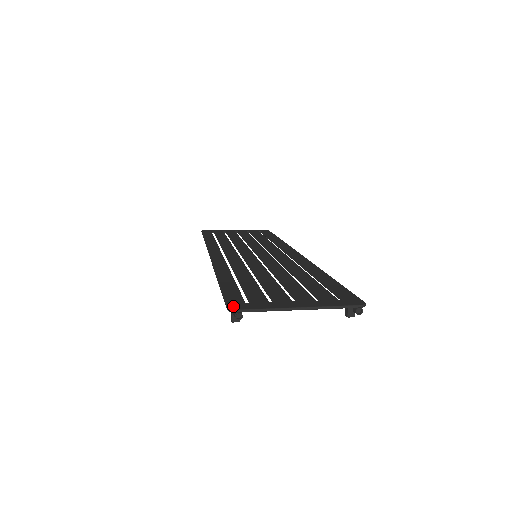
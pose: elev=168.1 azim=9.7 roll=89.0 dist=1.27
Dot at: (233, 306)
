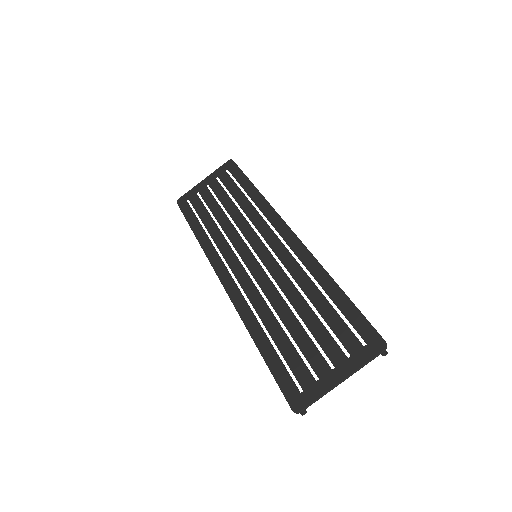
Dot at: (295, 406)
